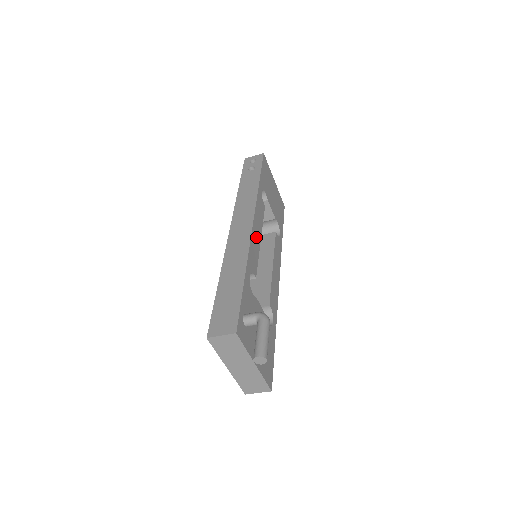
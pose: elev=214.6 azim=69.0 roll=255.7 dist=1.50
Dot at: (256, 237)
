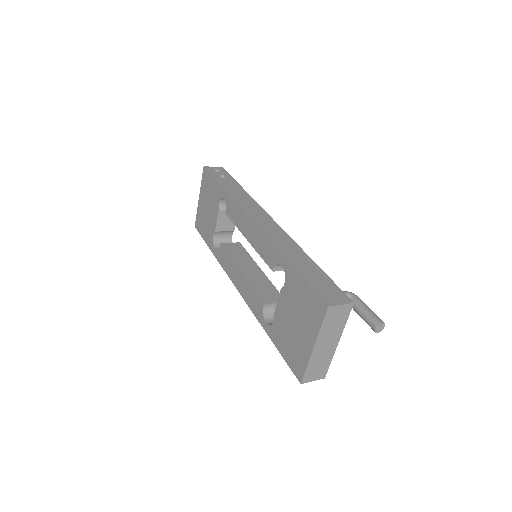
Dot at: occluded
